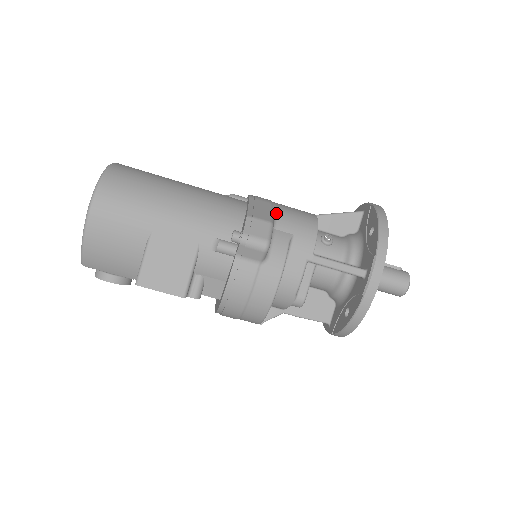
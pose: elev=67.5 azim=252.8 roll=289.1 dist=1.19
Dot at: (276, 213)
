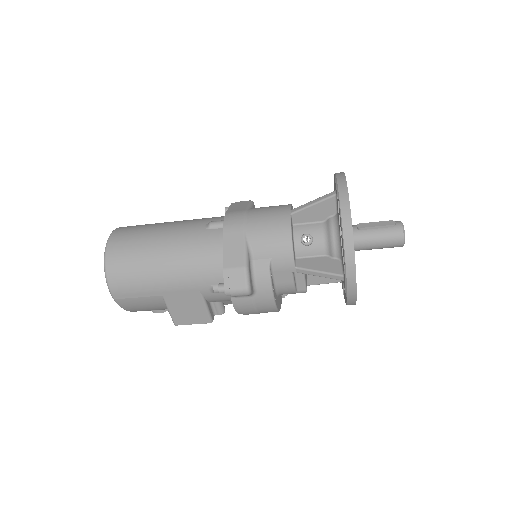
Dot at: (250, 242)
